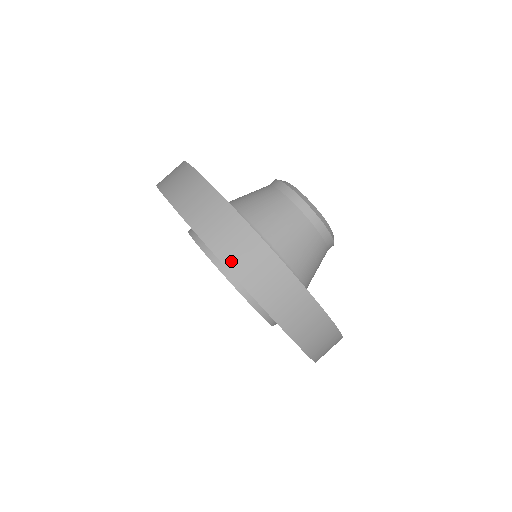
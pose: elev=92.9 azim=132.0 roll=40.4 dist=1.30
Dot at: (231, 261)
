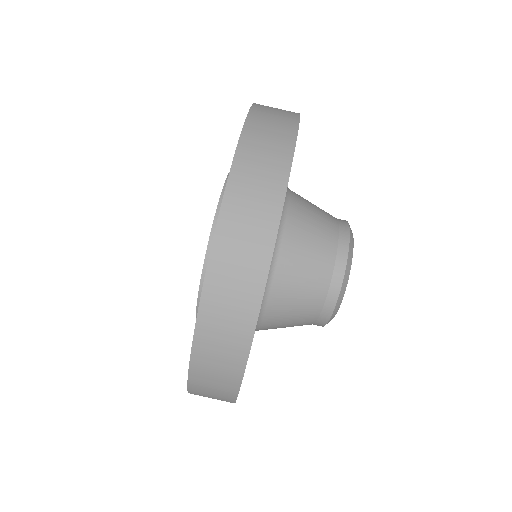
Dot at: (247, 148)
